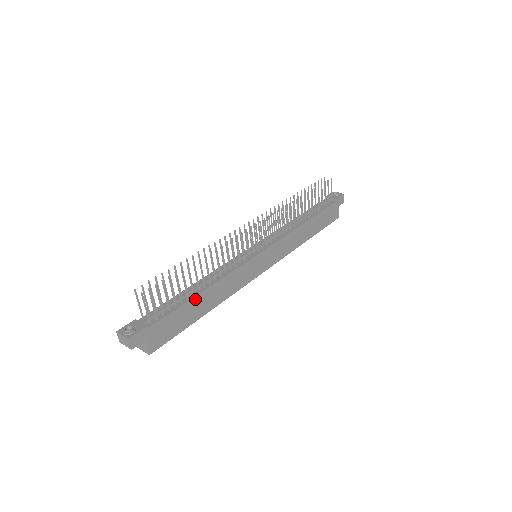
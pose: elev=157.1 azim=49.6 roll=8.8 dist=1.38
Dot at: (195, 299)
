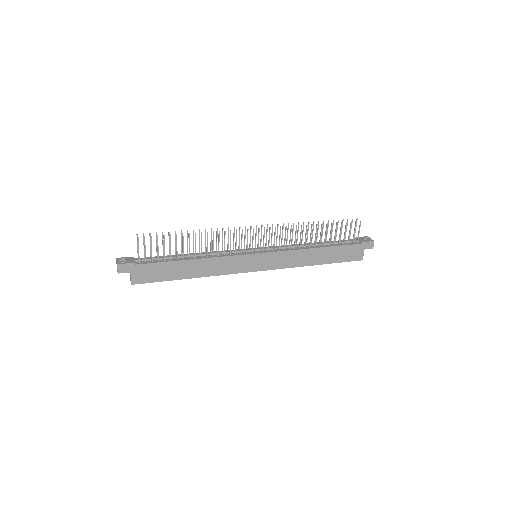
Dot at: (182, 262)
